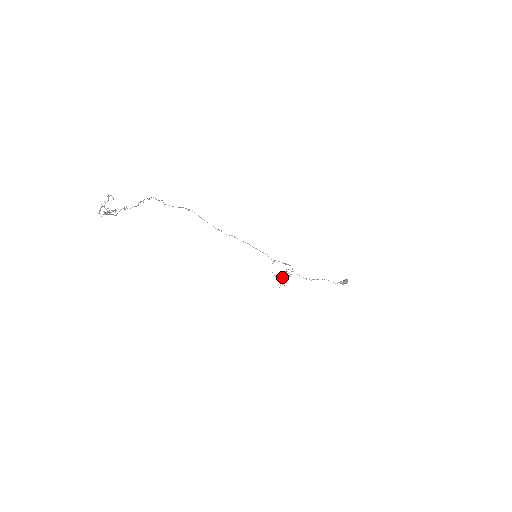
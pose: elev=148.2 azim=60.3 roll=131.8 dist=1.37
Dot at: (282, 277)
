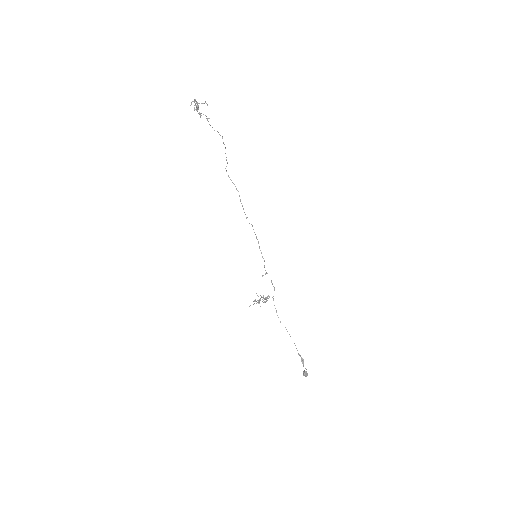
Dot at: (260, 298)
